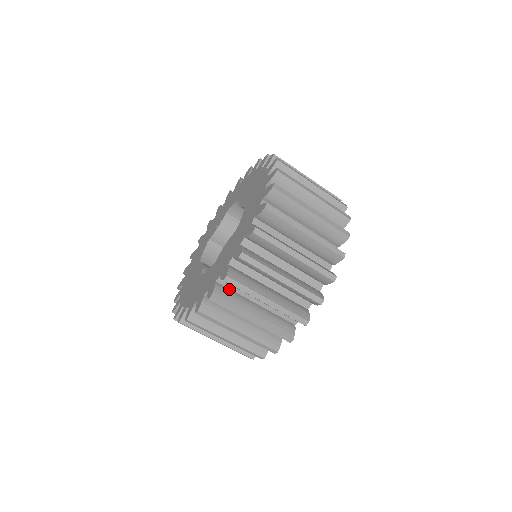
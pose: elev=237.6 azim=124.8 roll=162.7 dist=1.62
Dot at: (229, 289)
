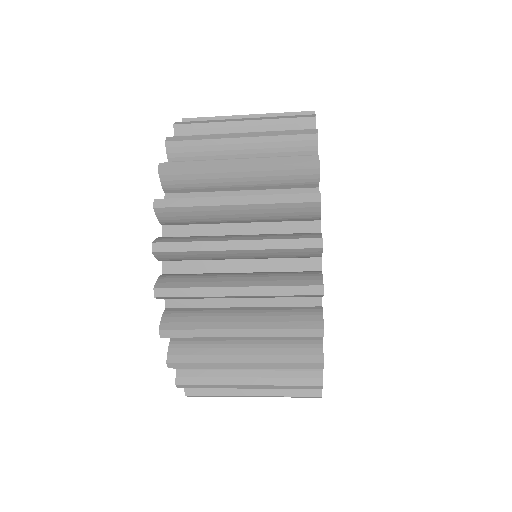
Dot at: occluded
